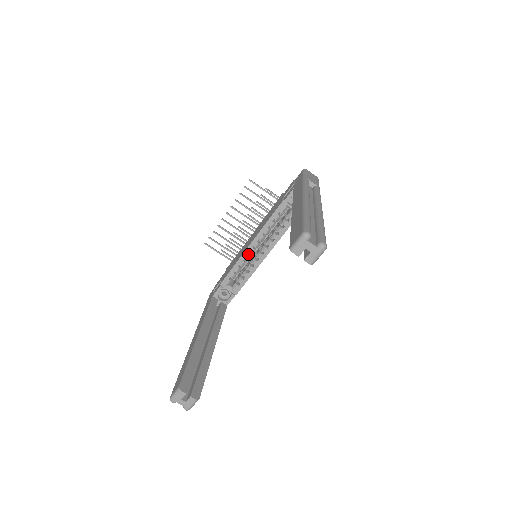
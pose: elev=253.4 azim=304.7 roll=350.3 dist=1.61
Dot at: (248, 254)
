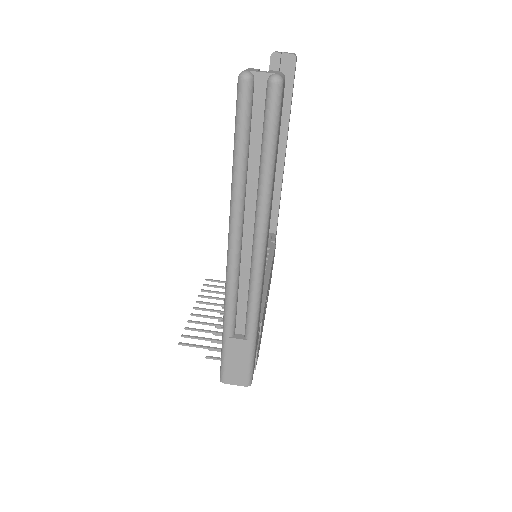
Dot at: occluded
